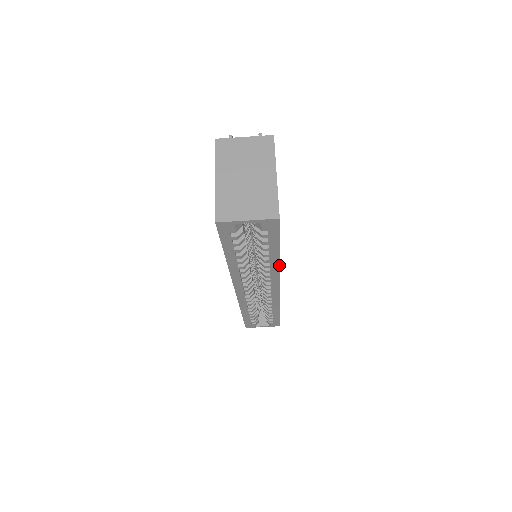
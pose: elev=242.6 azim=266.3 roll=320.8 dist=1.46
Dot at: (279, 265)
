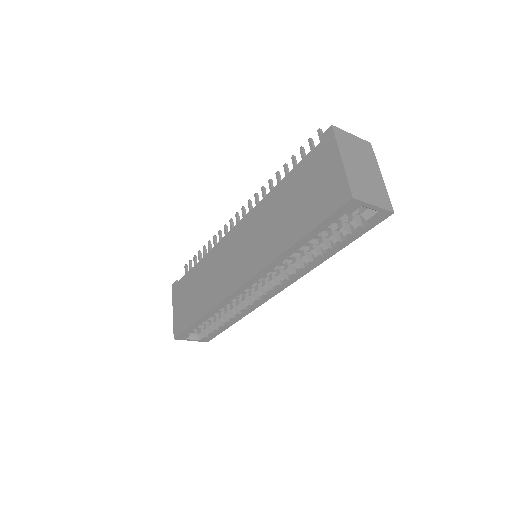
Dot at: occluded
